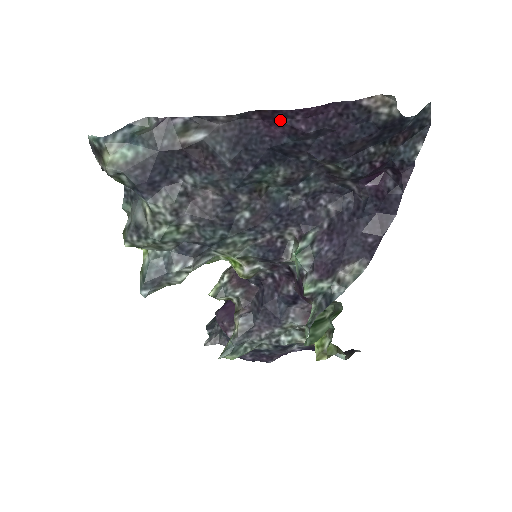
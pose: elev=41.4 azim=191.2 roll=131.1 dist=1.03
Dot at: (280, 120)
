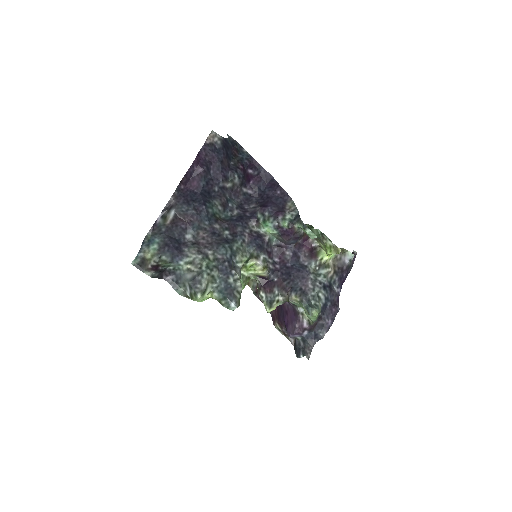
Dot at: (191, 178)
